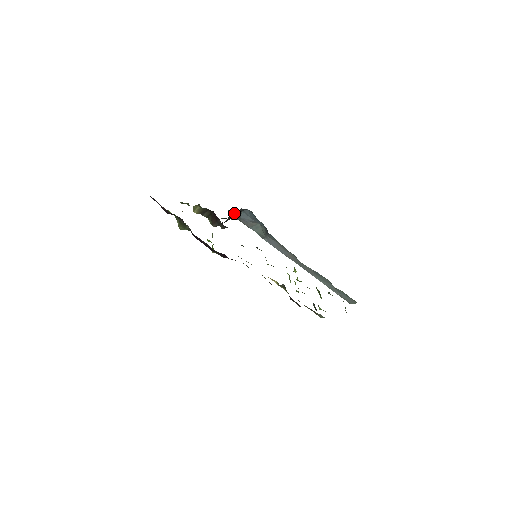
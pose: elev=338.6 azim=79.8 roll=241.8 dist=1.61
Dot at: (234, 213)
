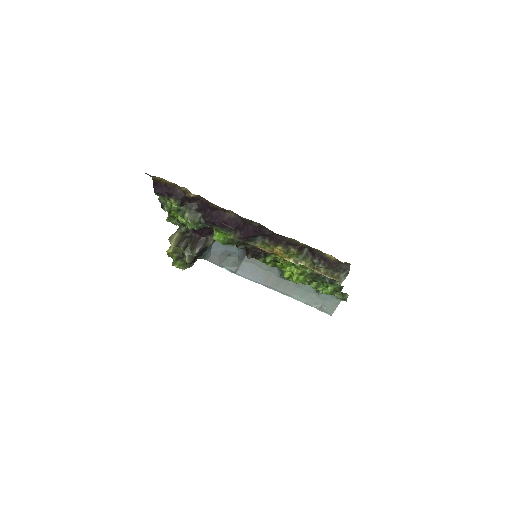
Dot at: occluded
